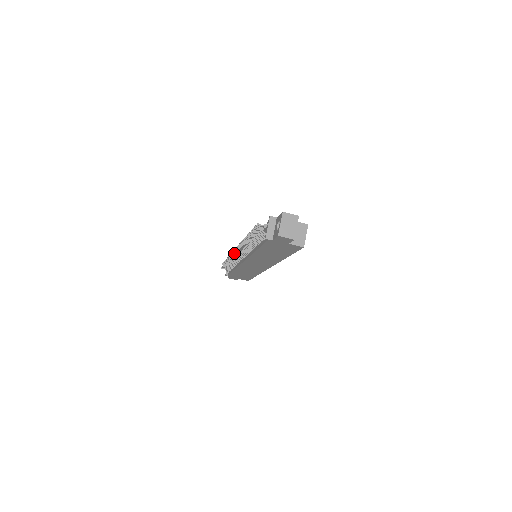
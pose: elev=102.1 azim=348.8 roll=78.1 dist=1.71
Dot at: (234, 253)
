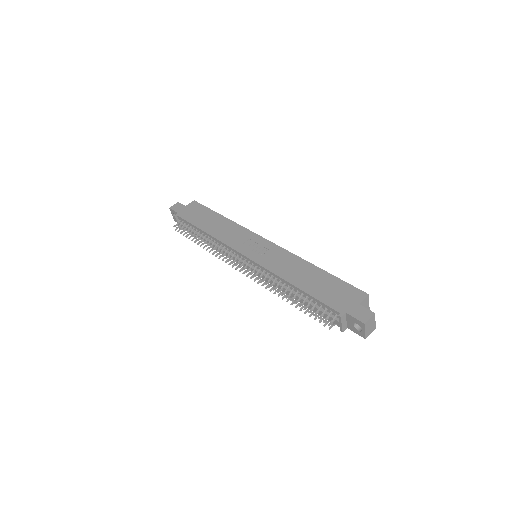
Dot at: occluded
